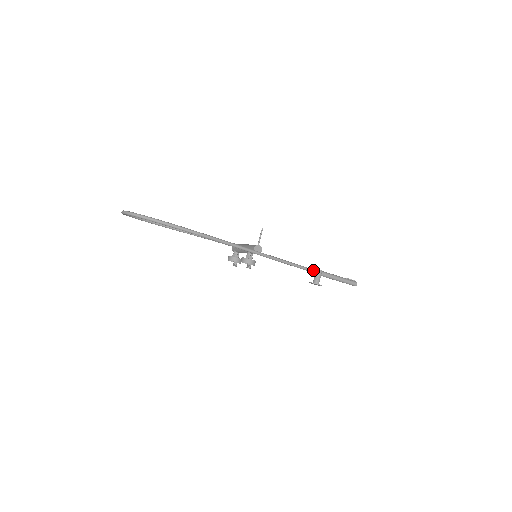
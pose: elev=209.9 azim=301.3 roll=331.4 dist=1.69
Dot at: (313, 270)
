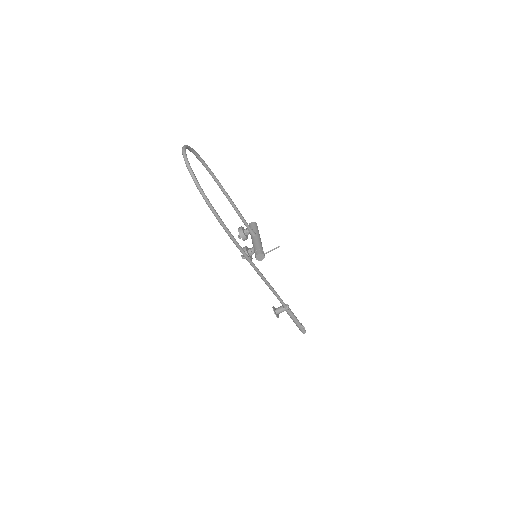
Dot at: (283, 304)
